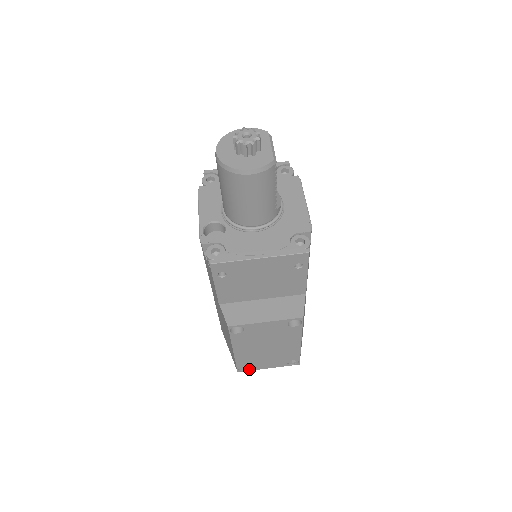
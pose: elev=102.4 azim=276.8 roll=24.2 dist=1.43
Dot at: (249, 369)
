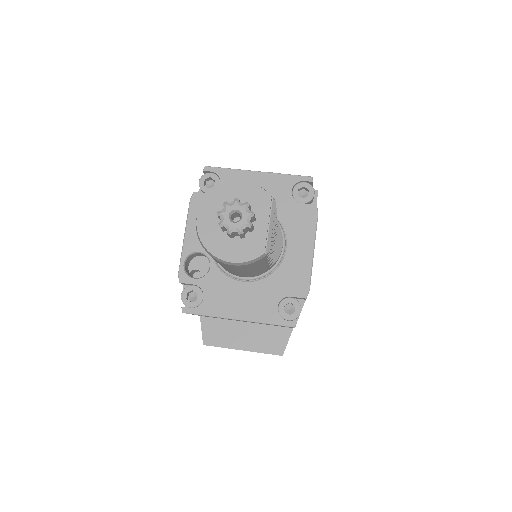
Dot at: occluded
